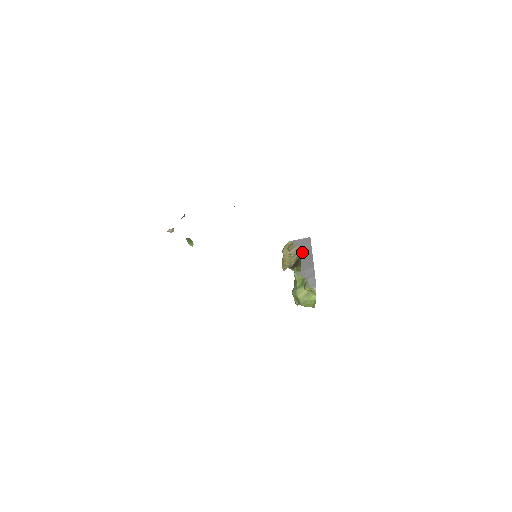
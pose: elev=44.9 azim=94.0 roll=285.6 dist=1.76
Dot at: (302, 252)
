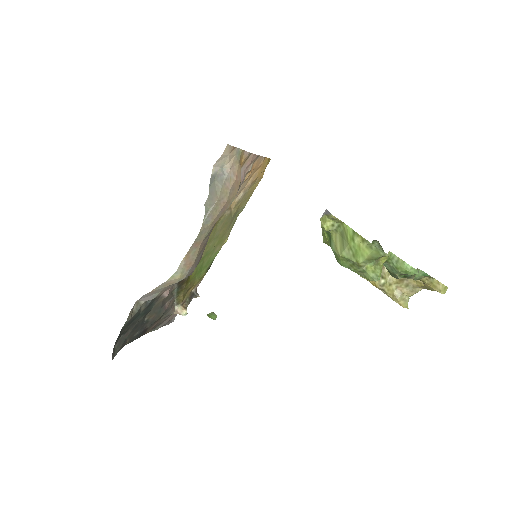
Dot at: occluded
